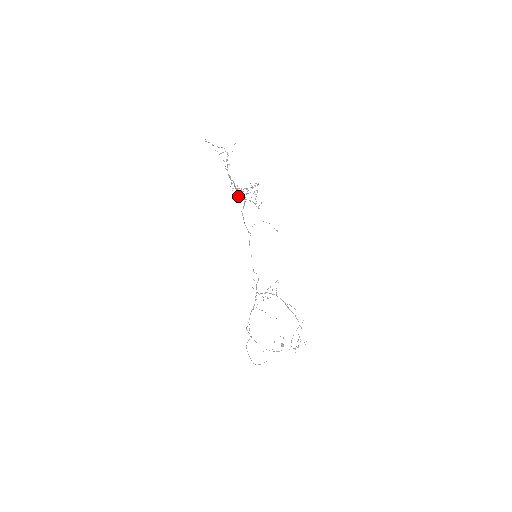
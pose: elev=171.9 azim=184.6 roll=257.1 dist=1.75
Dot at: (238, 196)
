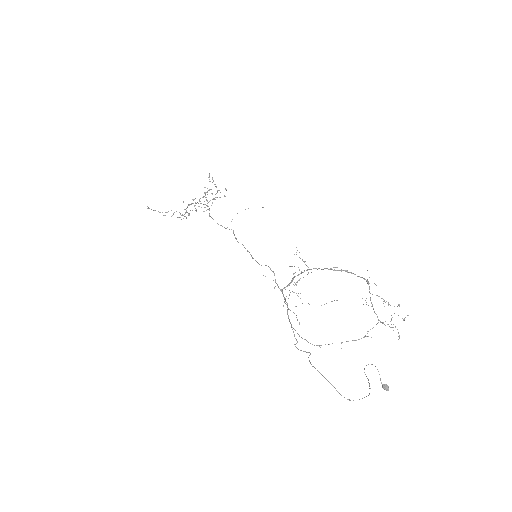
Dot at: occluded
